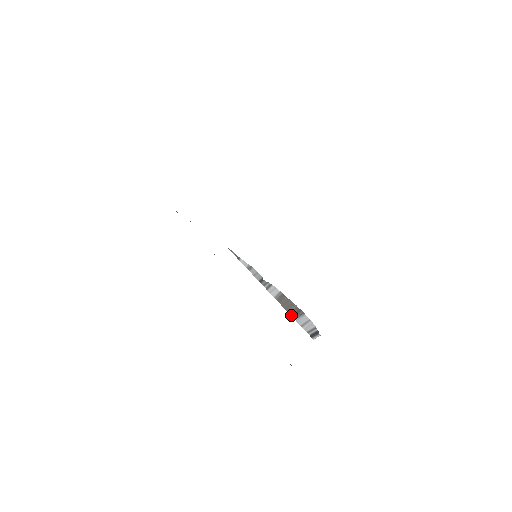
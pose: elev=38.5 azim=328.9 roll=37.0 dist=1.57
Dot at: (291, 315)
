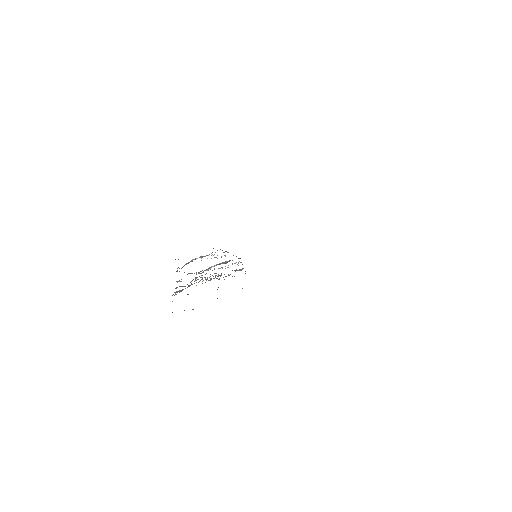
Dot at: occluded
